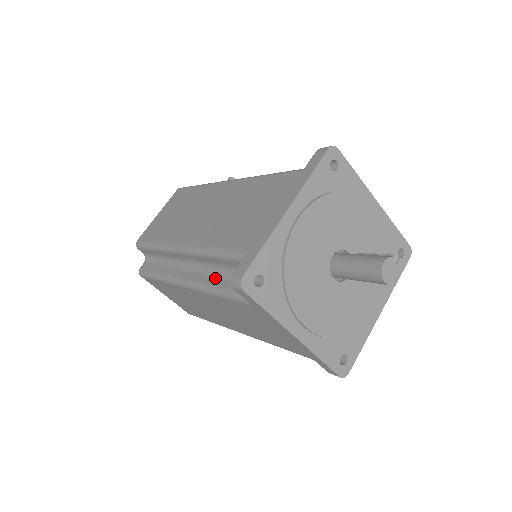
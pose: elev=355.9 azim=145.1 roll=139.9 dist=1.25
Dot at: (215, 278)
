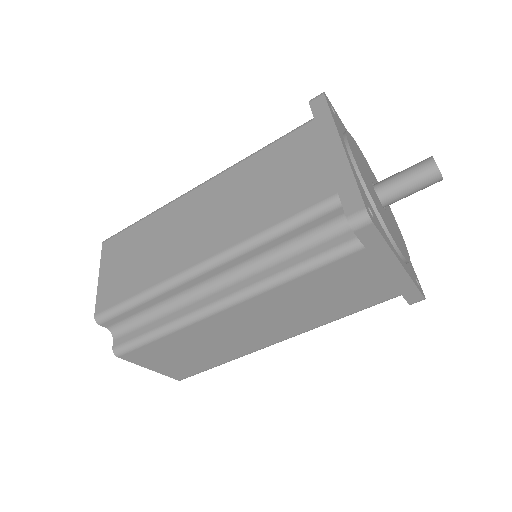
Dot at: occluded
